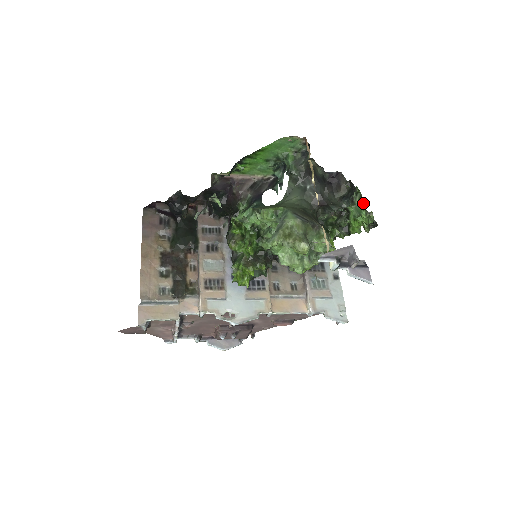
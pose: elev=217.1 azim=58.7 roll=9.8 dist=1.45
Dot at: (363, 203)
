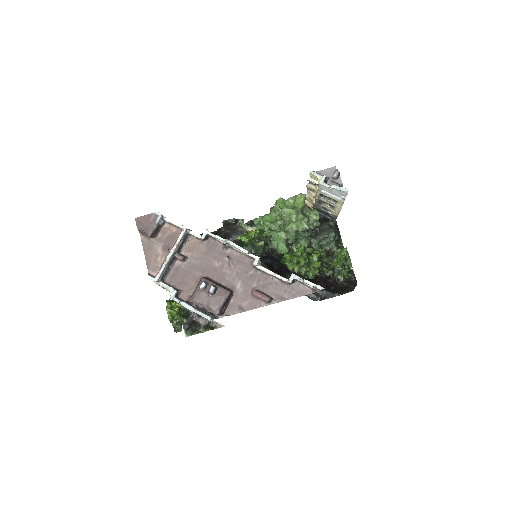
Dot at: (345, 248)
